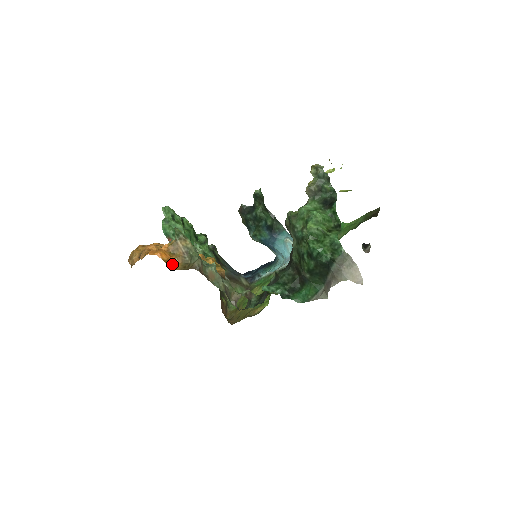
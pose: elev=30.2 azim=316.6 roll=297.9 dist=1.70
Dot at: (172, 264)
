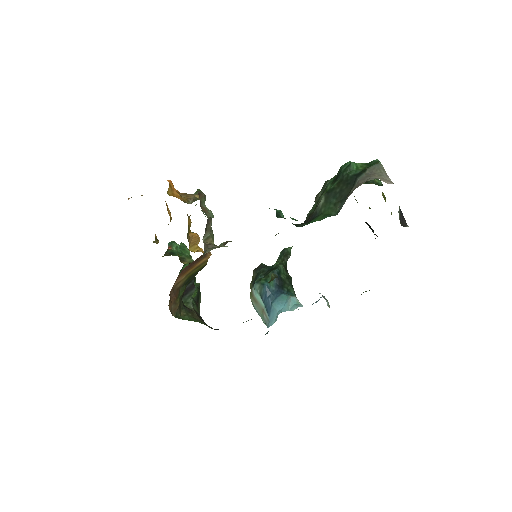
Dot at: (173, 196)
